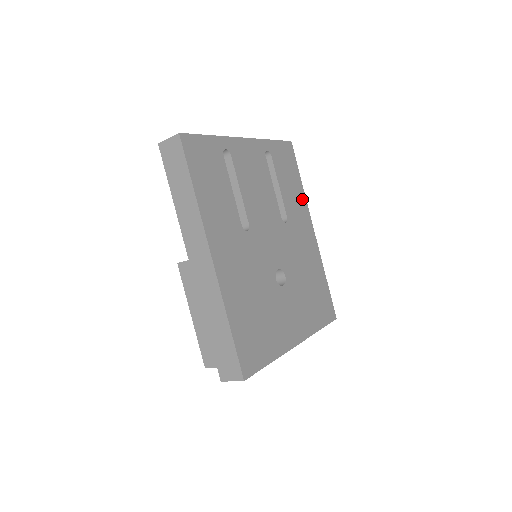
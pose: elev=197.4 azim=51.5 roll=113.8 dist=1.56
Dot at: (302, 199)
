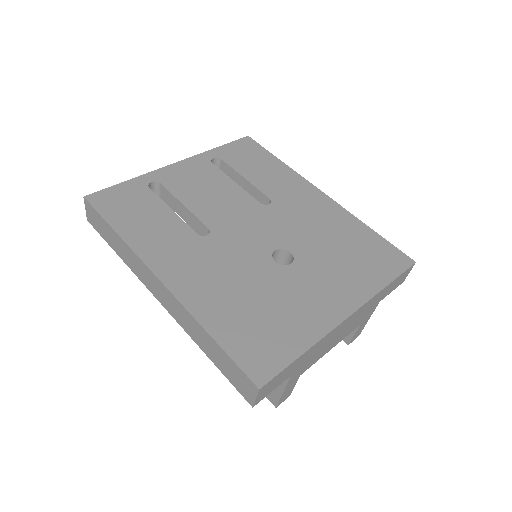
Dot at: (288, 174)
